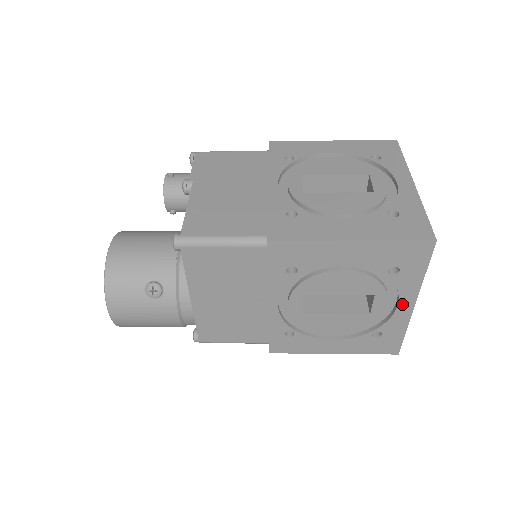
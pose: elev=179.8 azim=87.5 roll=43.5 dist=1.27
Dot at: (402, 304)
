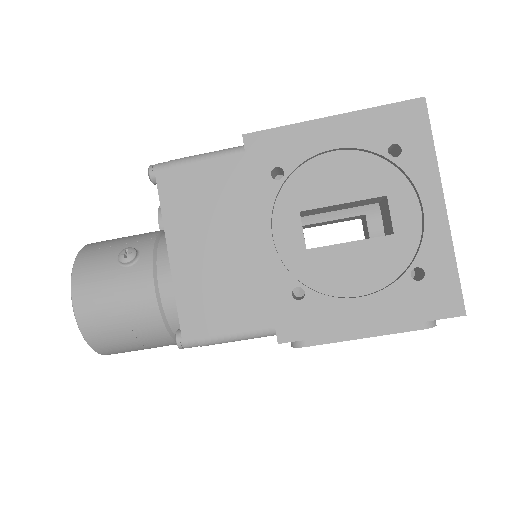
Dot at: (428, 206)
